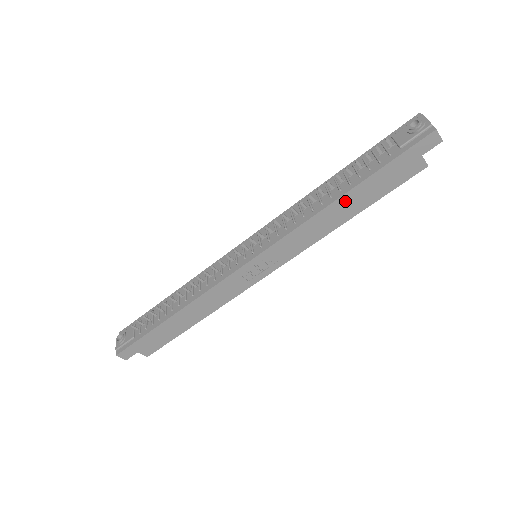
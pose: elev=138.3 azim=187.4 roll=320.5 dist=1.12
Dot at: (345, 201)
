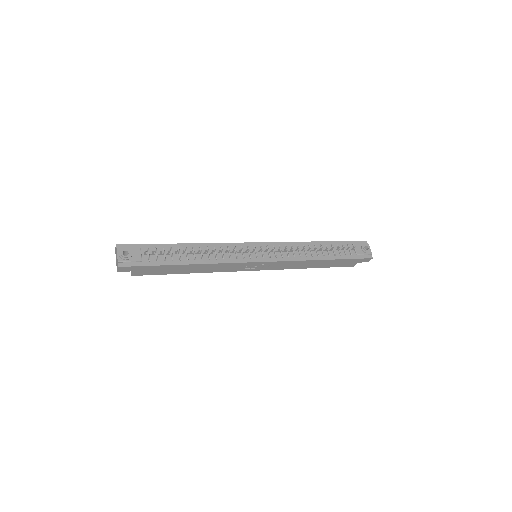
Dot at: (322, 262)
